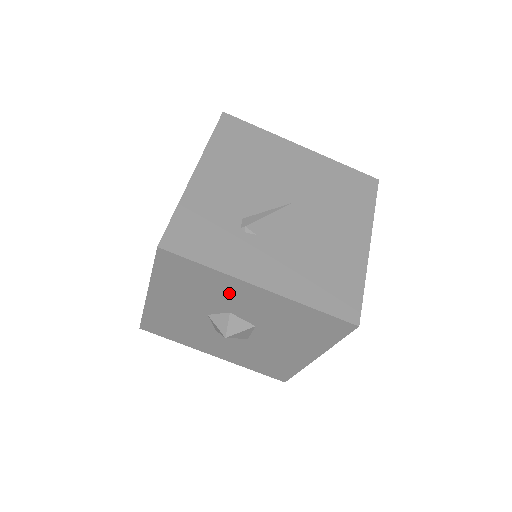
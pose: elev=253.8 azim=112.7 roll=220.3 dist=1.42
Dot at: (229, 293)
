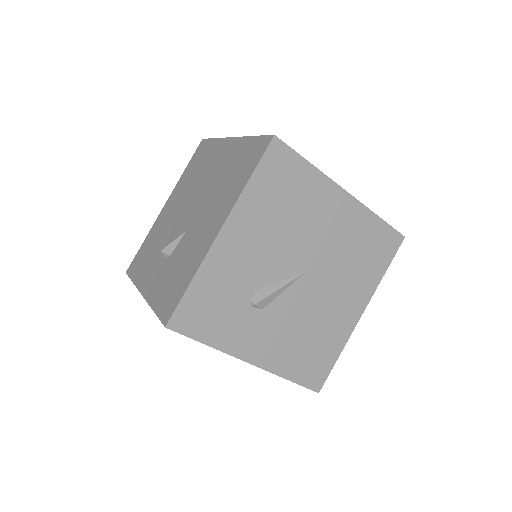
Dot at: occluded
